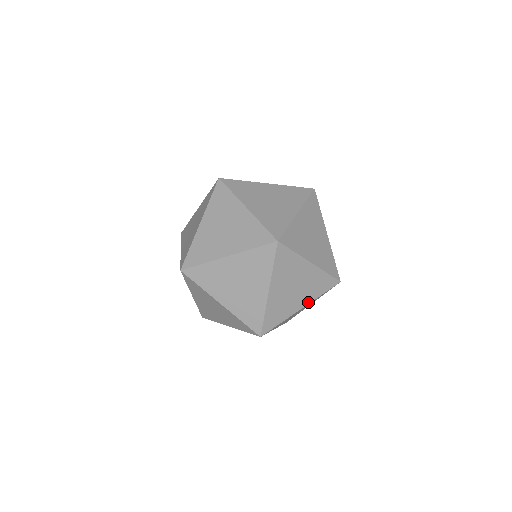
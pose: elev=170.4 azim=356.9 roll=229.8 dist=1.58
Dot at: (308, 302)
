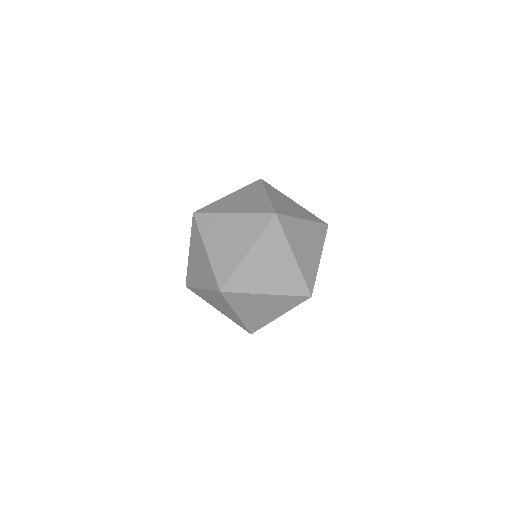
Dot at: (251, 245)
